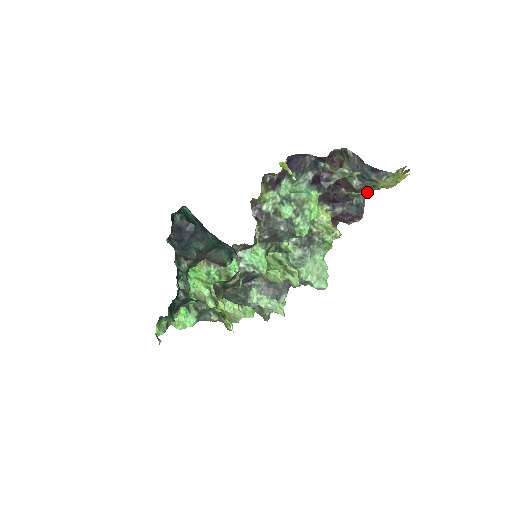
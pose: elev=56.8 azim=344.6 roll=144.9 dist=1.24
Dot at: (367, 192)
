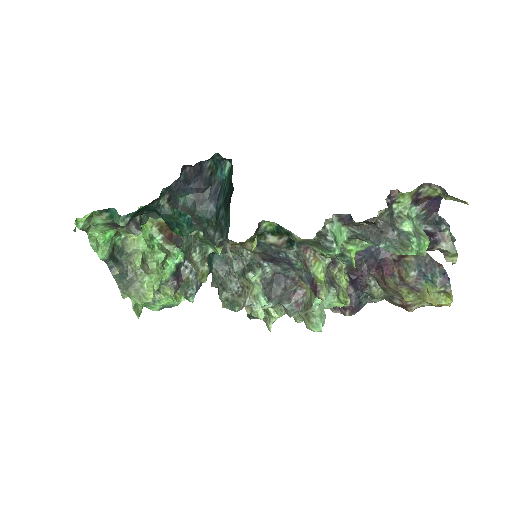
Dot at: (375, 300)
